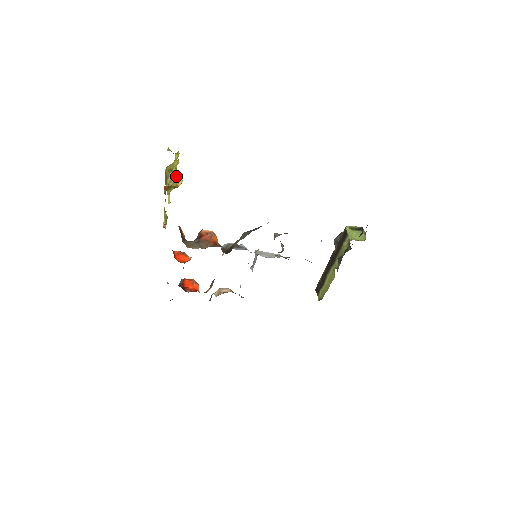
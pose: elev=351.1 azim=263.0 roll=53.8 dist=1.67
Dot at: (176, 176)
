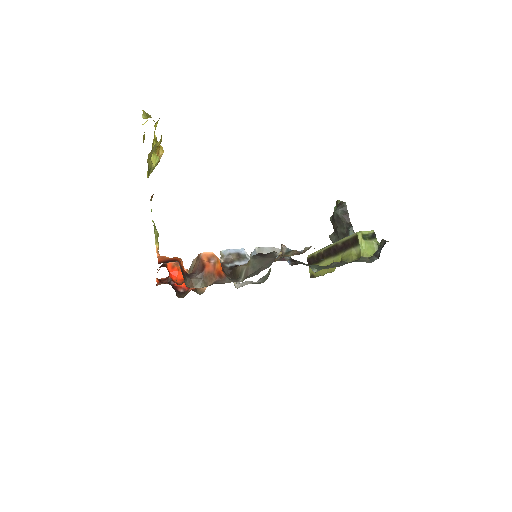
Dot at: (156, 150)
